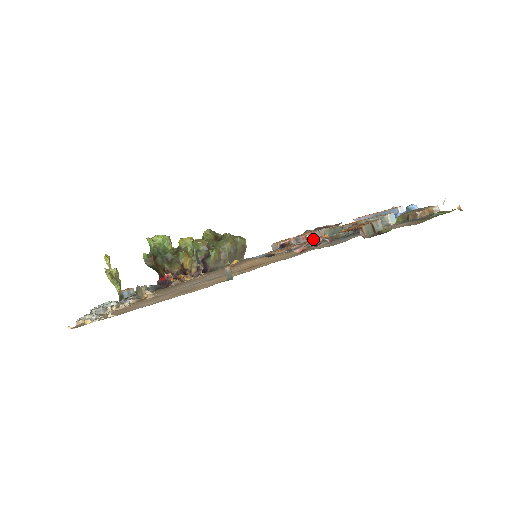
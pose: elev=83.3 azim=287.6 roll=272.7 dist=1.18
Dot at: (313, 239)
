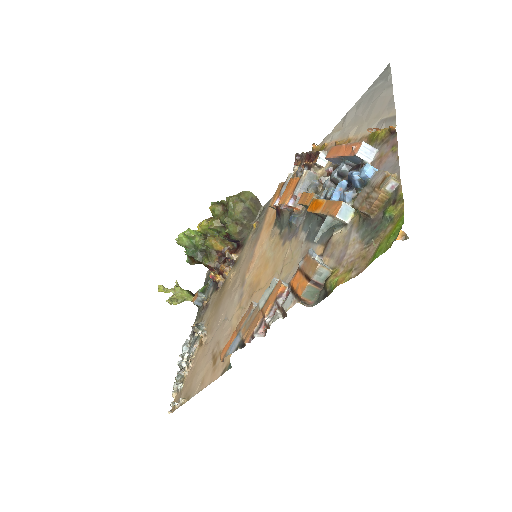
Dot at: (271, 298)
